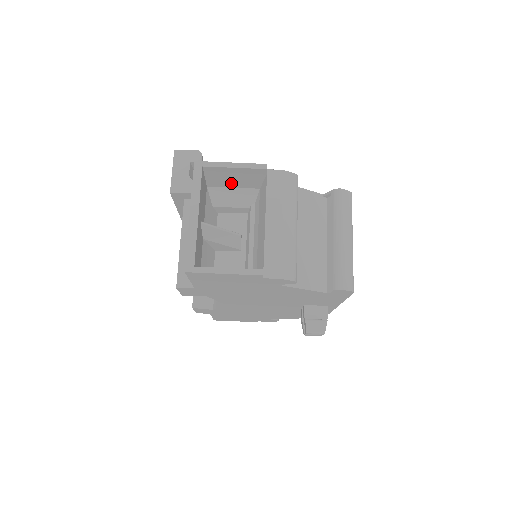
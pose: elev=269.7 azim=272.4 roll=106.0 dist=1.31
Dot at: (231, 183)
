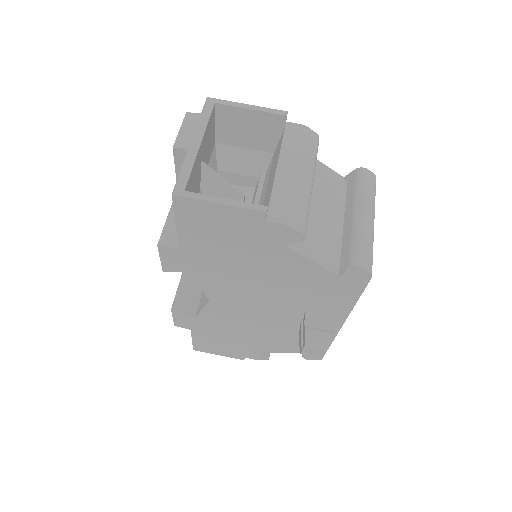
Dot at: (243, 139)
